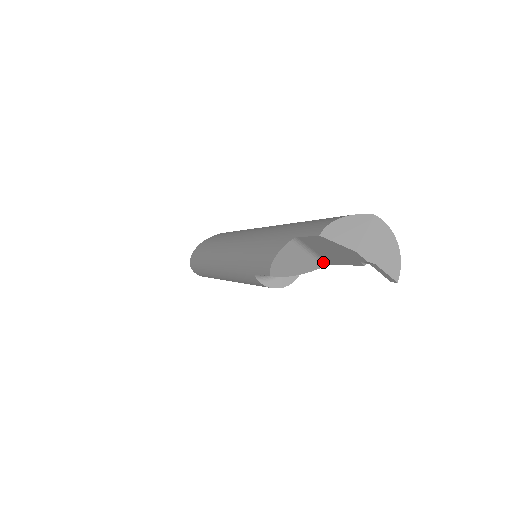
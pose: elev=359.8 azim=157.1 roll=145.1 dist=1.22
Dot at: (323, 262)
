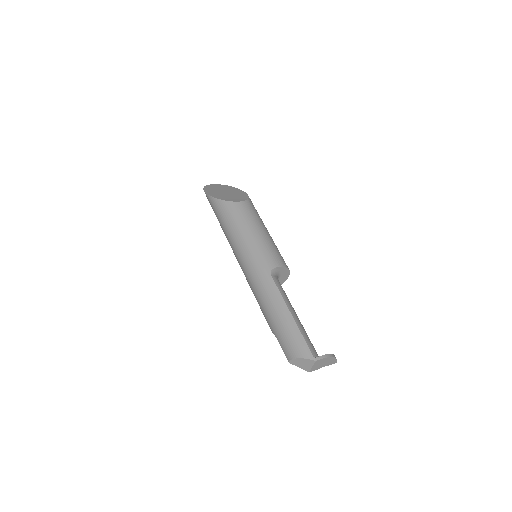
Dot at: occluded
